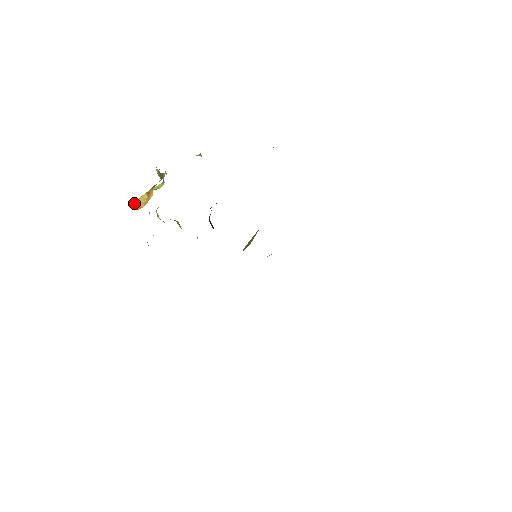
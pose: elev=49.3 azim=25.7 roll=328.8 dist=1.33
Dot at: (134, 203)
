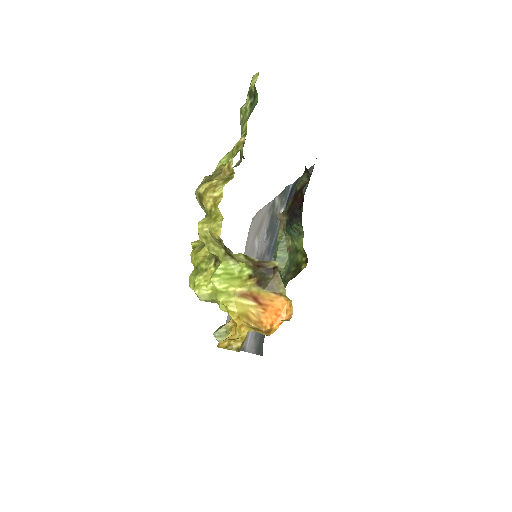
Dot at: (246, 324)
